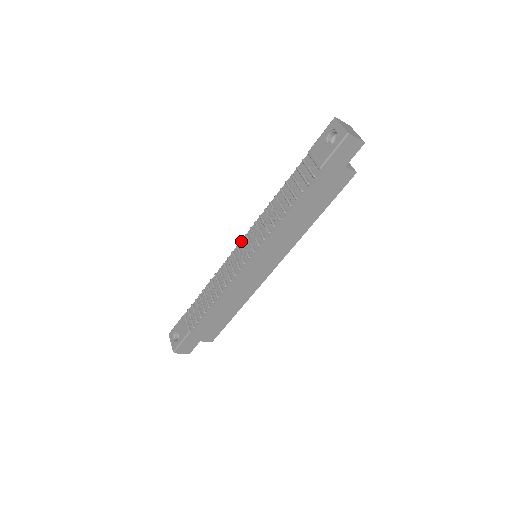
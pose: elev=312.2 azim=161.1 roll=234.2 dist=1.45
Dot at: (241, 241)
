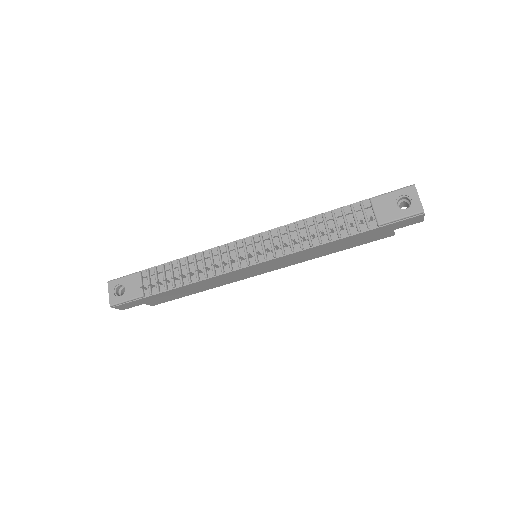
Dot at: (252, 238)
